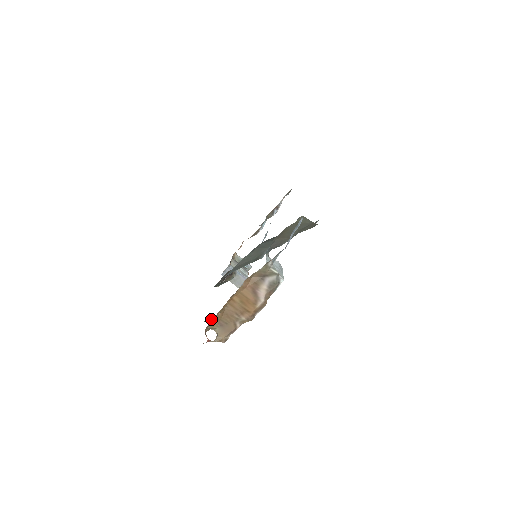
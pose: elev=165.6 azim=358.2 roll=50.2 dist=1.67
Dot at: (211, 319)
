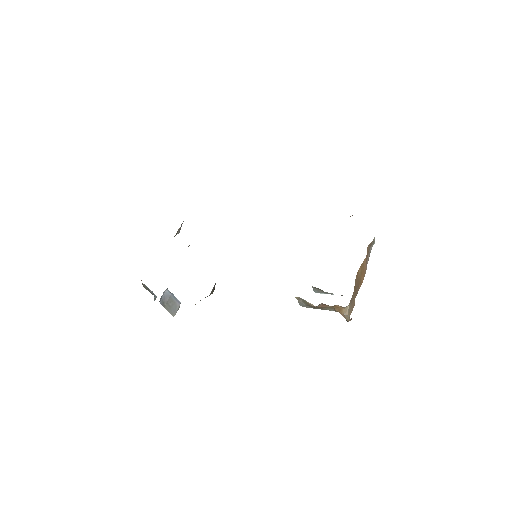
Dot at: (319, 305)
